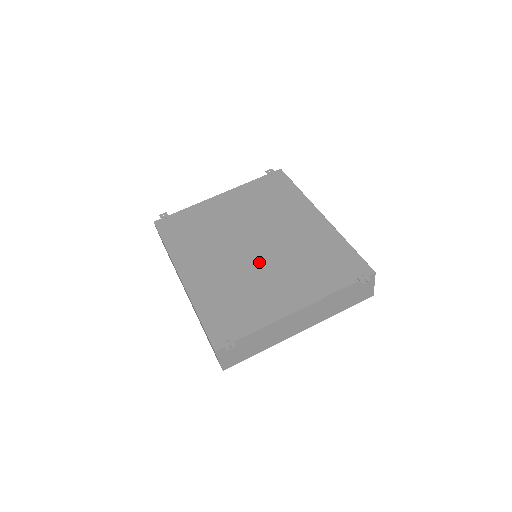
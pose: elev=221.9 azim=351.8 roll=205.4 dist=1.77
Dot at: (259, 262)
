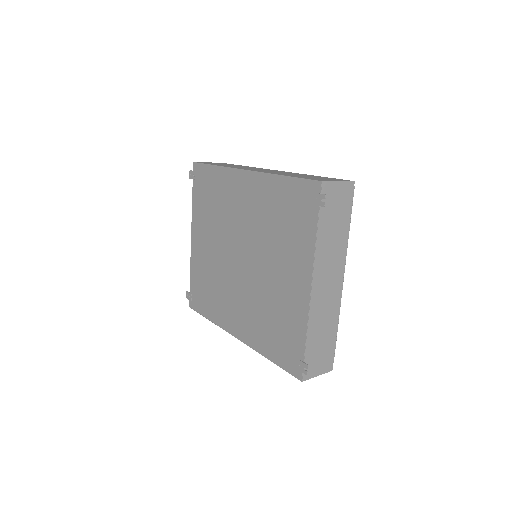
Dot at: (256, 271)
